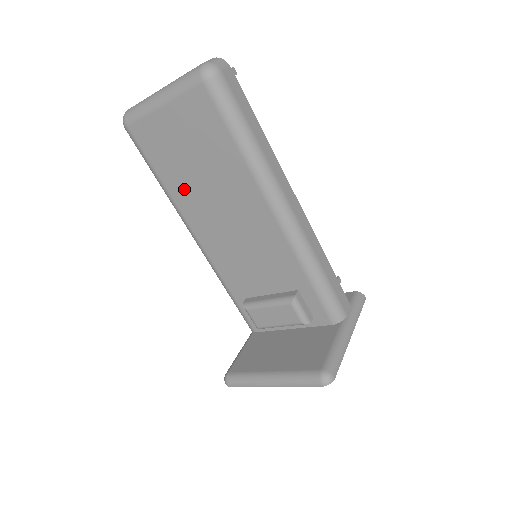
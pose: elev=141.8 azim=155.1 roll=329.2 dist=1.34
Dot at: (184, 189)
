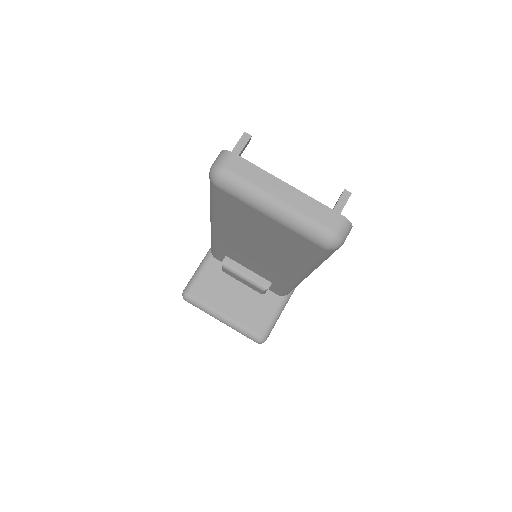
Dot at: (234, 226)
